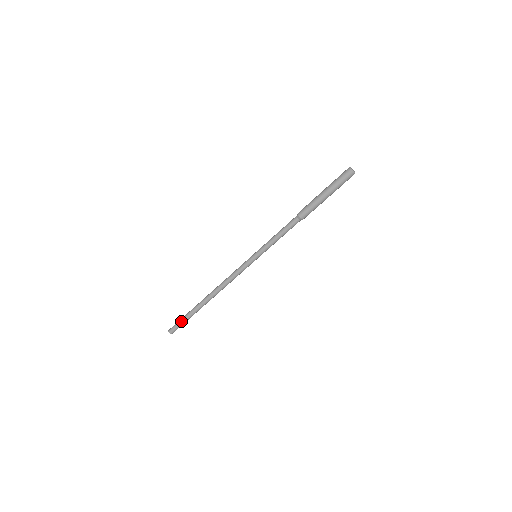
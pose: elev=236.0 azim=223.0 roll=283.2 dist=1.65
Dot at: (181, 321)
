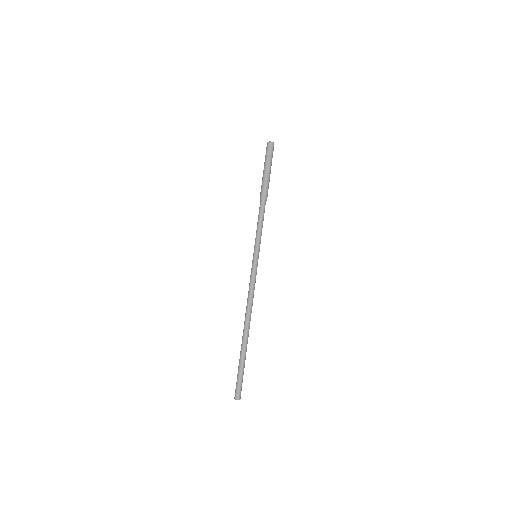
Dot at: (239, 375)
